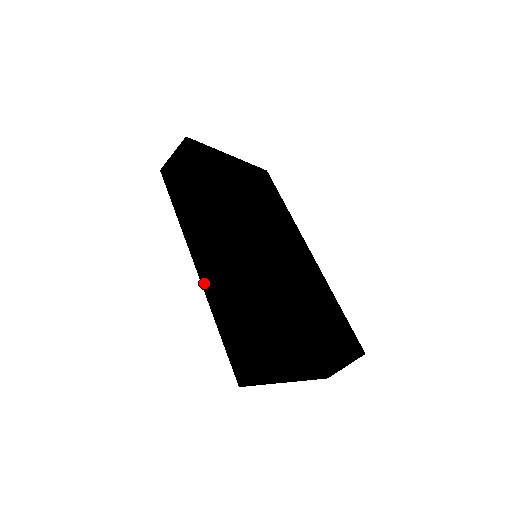
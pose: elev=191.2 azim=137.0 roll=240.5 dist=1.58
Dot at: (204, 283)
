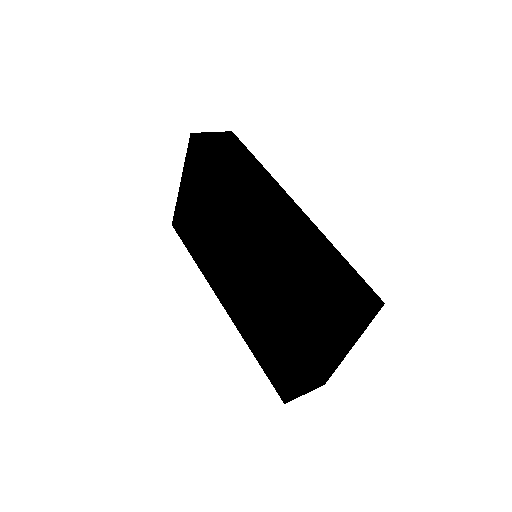
Dot at: (272, 230)
